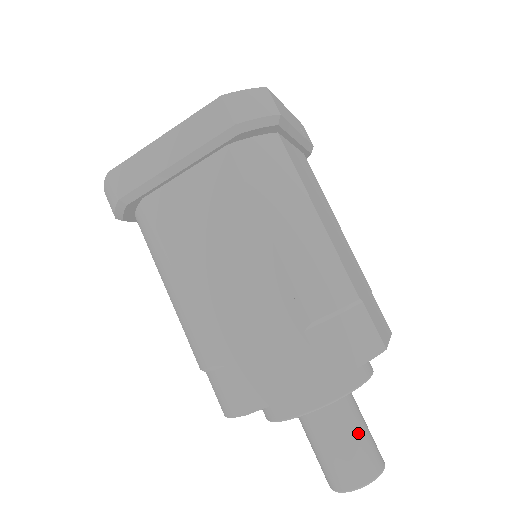
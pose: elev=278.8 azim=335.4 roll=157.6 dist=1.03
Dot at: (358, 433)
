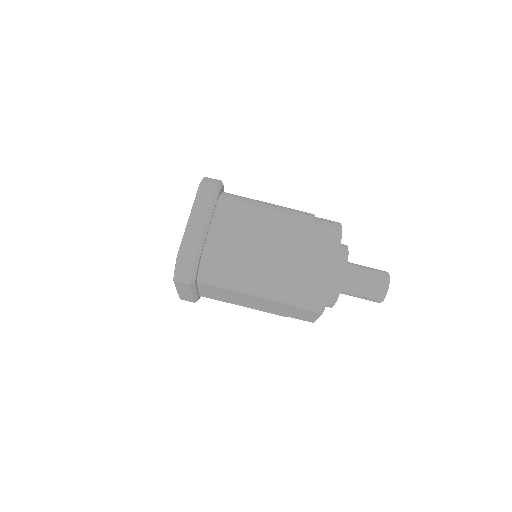
Dot at: (366, 267)
